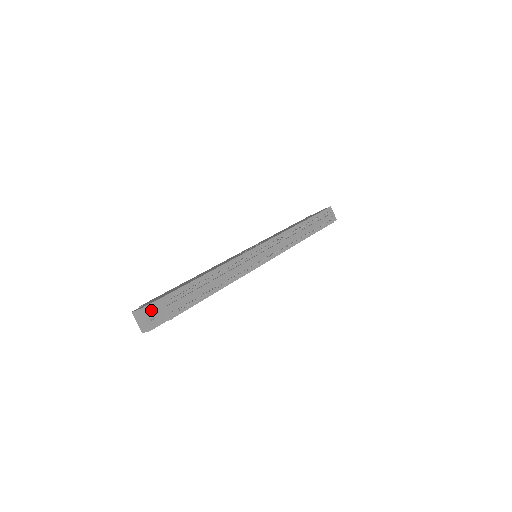
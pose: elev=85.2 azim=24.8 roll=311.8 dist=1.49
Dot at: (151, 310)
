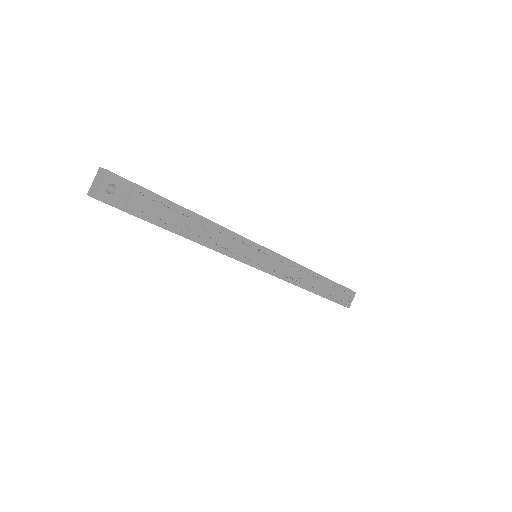
Dot at: (117, 184)
